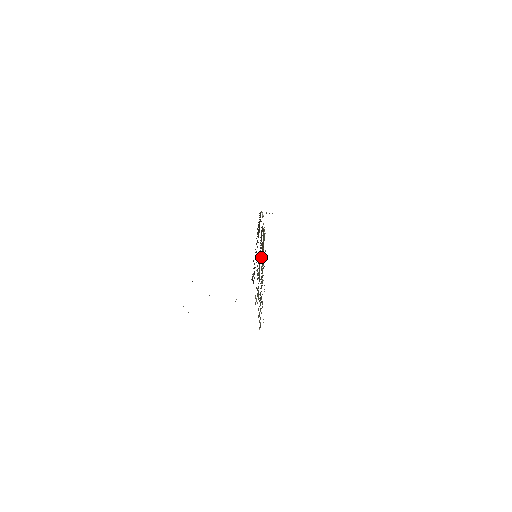
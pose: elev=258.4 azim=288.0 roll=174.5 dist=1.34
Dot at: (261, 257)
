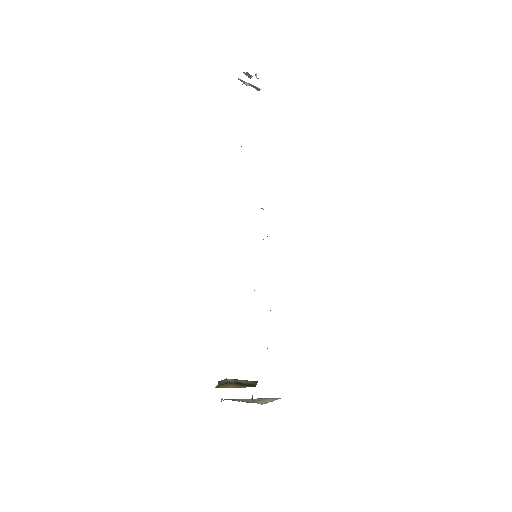
Dot at: occluded
